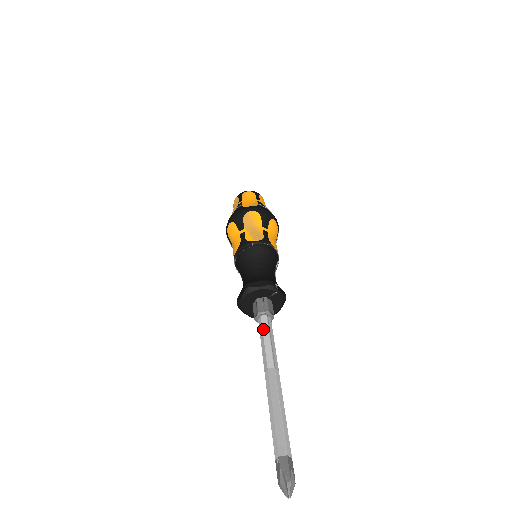
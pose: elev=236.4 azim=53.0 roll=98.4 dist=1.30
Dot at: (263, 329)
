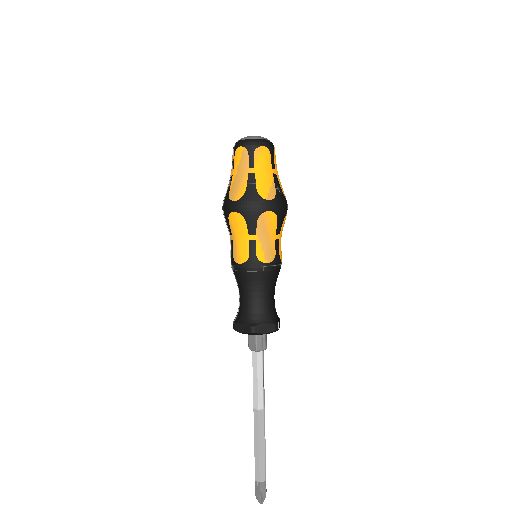
Dot at: (258, 368)
